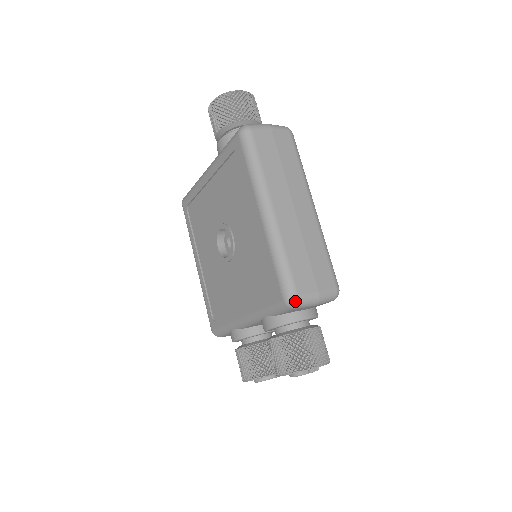
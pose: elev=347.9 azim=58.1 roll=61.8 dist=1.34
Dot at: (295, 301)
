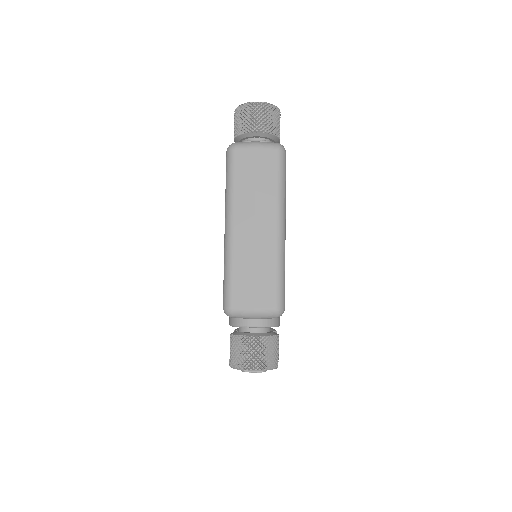
Dot at: (229, 312)
